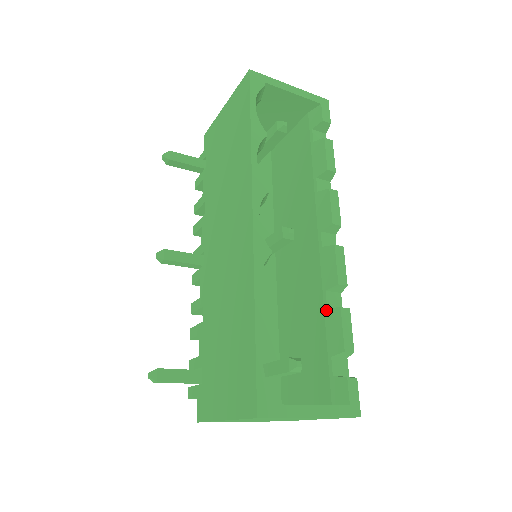
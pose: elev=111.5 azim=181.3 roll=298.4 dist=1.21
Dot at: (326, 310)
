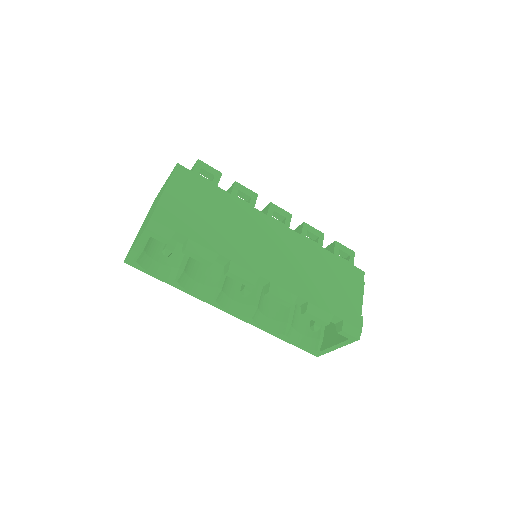
Dot at: (301, 306)
